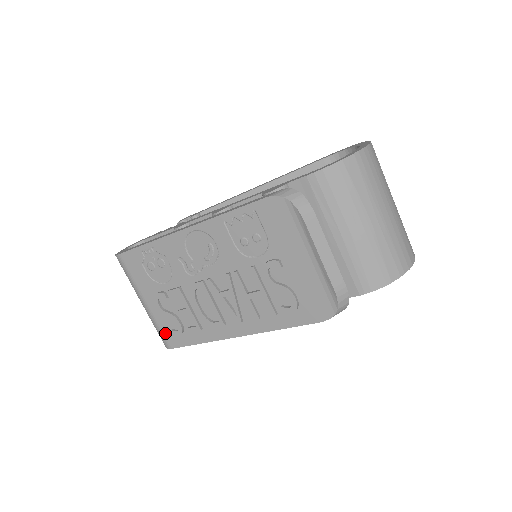
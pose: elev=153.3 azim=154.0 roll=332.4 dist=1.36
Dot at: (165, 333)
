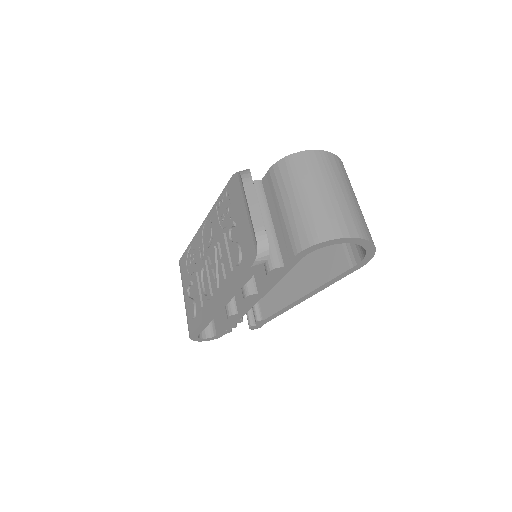
Dot at: (189, 321)
